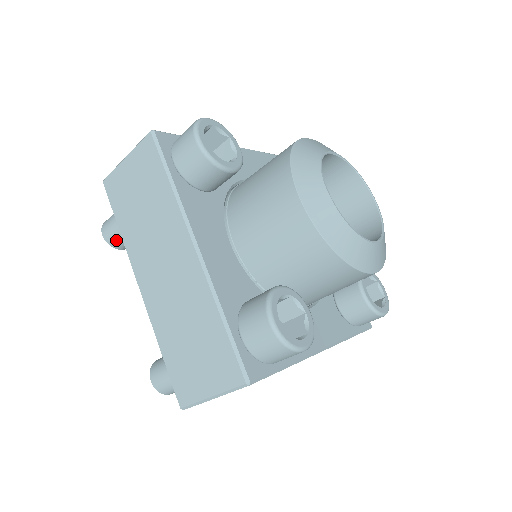
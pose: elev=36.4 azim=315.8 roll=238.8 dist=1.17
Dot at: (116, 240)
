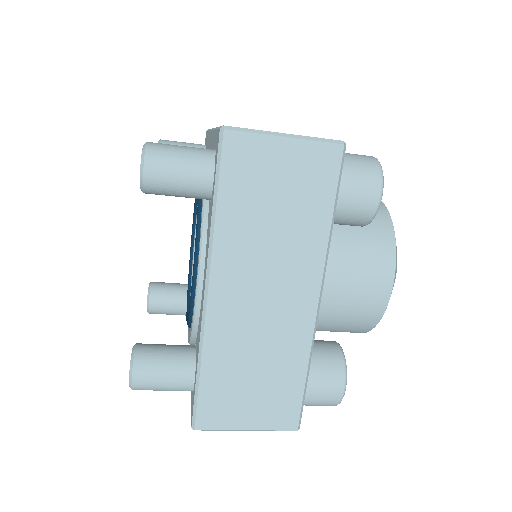
Dot at: (161, 189)
